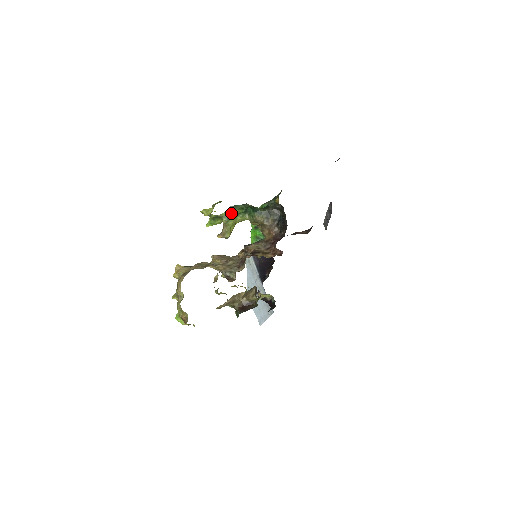
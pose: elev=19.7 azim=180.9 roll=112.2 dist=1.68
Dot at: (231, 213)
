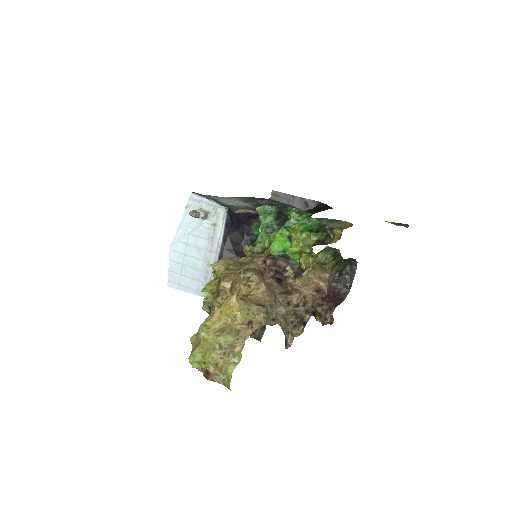
Dot at: (320, 252)
